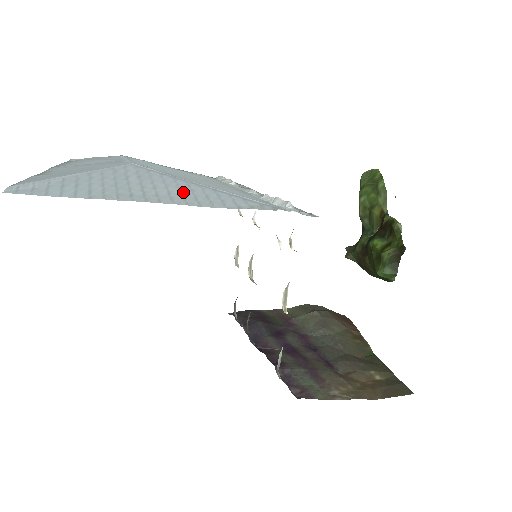
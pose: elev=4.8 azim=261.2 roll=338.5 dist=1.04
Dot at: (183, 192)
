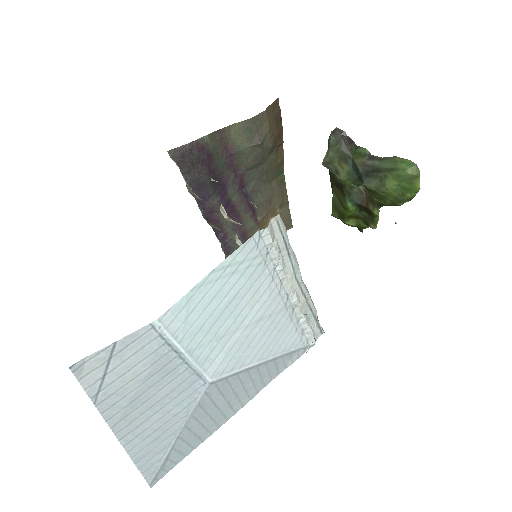
Dot at: (255, 383)
